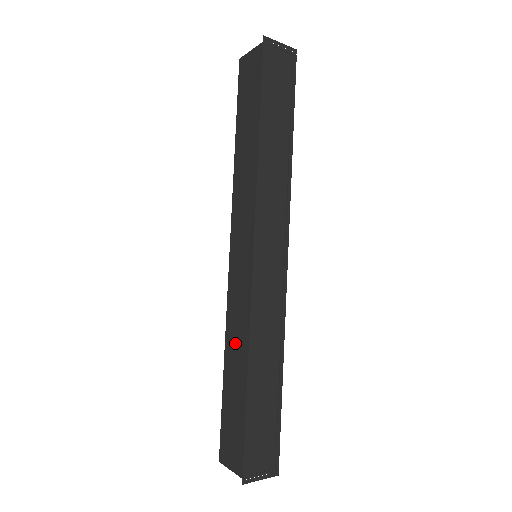
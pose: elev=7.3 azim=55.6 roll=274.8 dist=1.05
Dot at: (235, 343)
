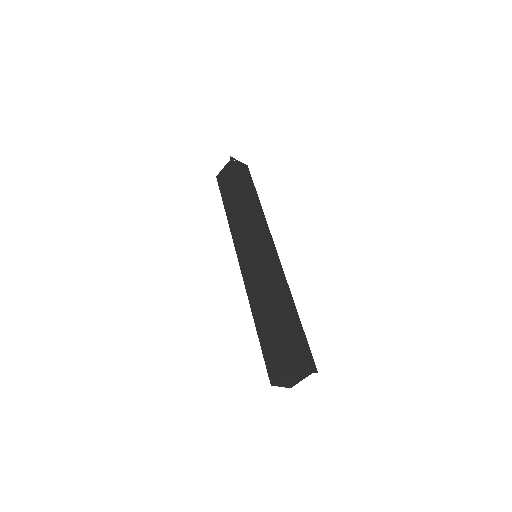
Dot at: (259, 299)
